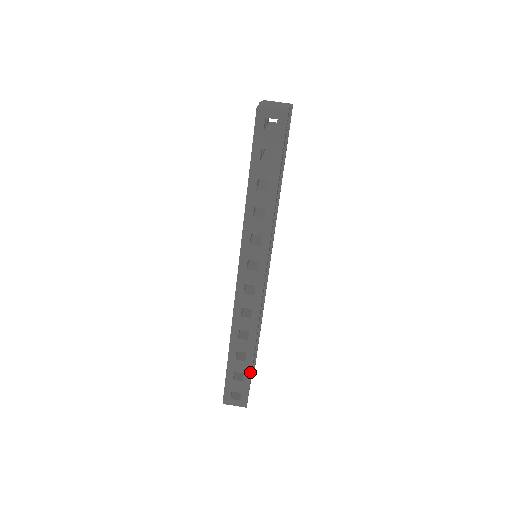
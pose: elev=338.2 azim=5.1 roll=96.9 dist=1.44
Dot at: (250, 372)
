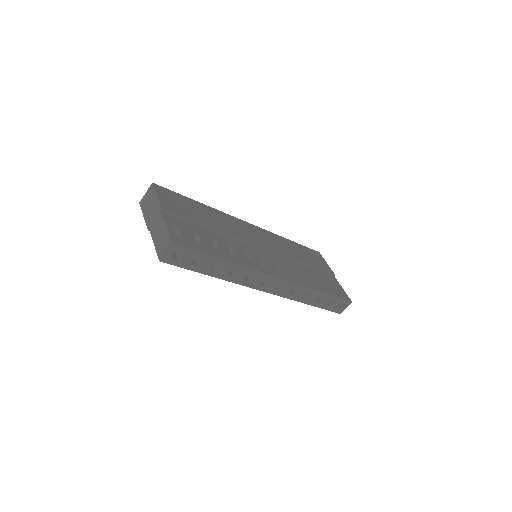
Dot at: (331, 296)
